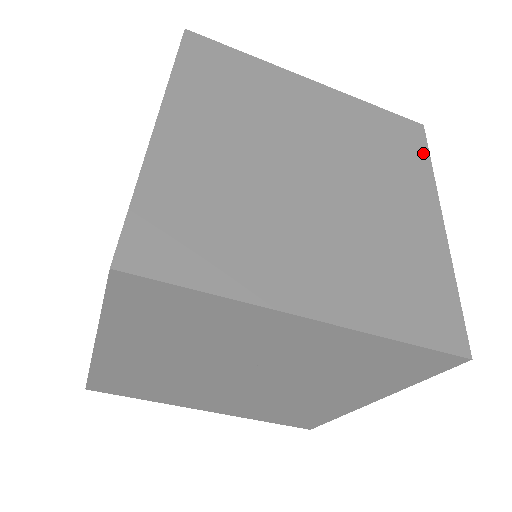
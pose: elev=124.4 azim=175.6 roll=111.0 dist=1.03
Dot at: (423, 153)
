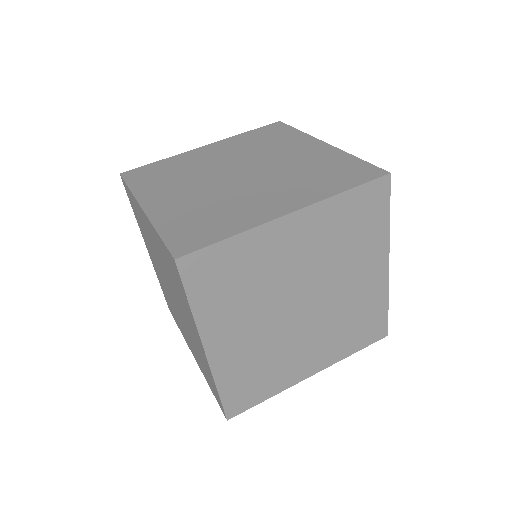
Dot at: occluded
